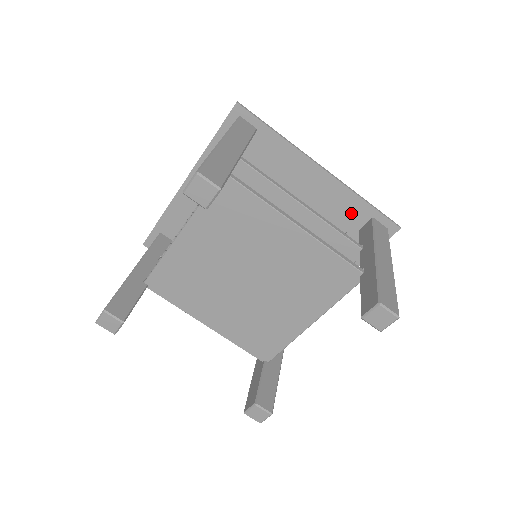
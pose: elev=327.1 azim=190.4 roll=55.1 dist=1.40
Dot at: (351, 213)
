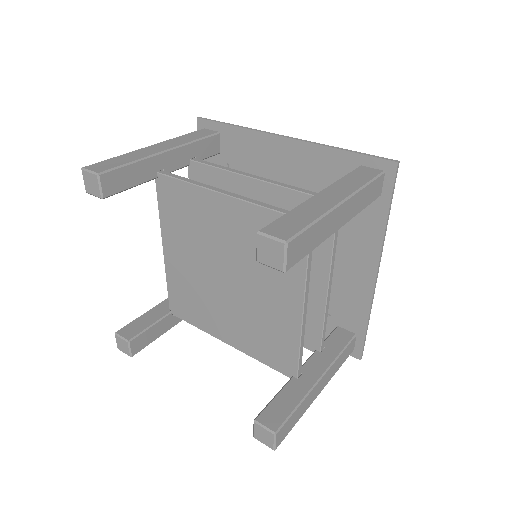
Dot at: (349, 314)
